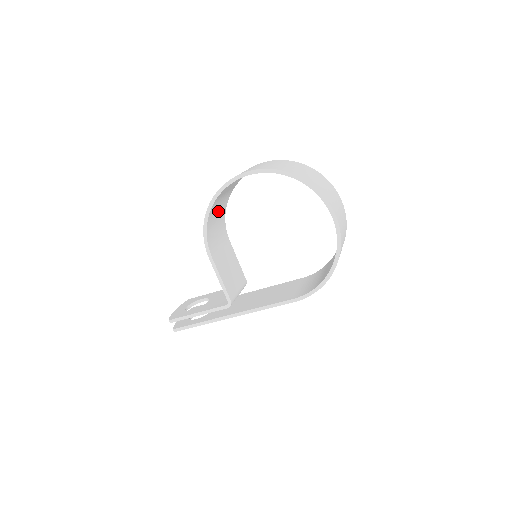
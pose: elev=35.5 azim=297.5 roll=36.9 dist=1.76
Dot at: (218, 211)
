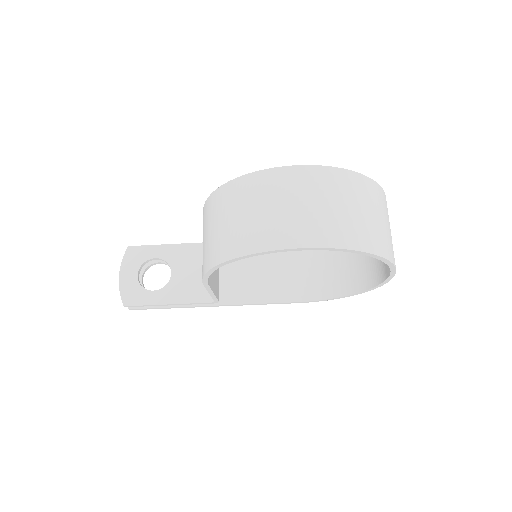
Dot at: occluded
